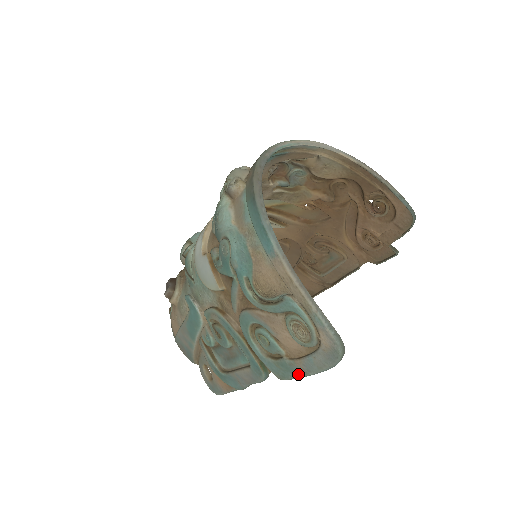
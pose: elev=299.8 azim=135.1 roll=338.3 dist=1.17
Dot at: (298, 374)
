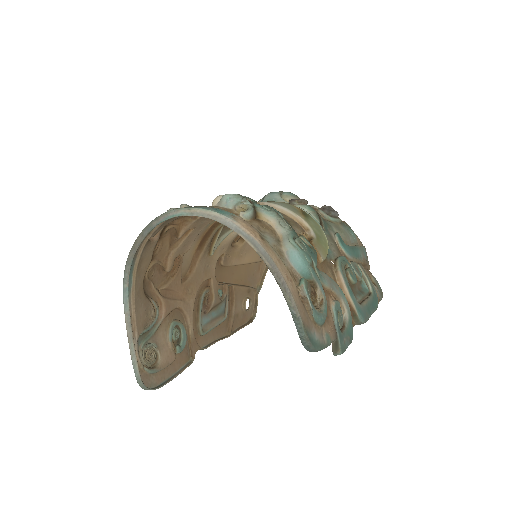
Dot at: (176, 369)
